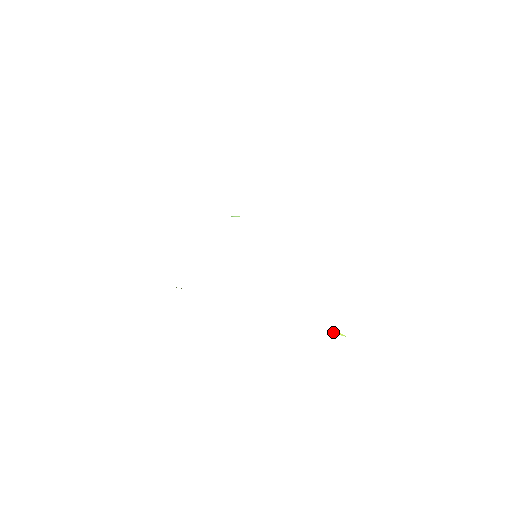
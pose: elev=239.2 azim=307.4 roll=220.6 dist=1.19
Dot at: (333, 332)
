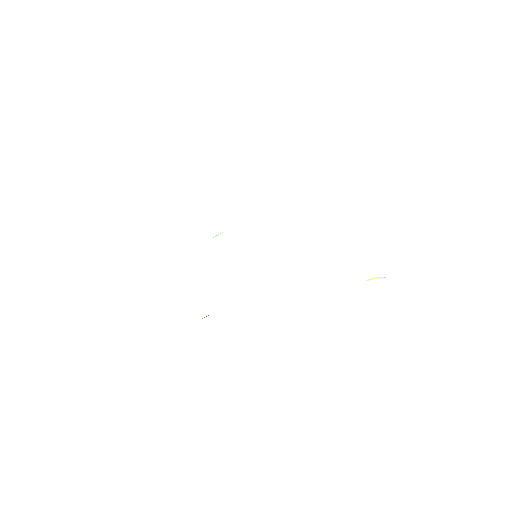
Dot at: (368, 280)
